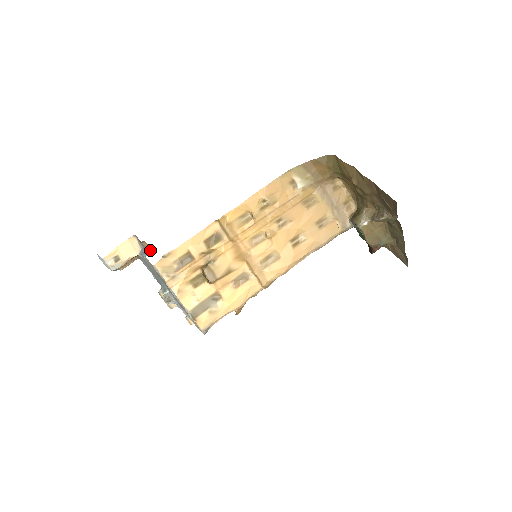
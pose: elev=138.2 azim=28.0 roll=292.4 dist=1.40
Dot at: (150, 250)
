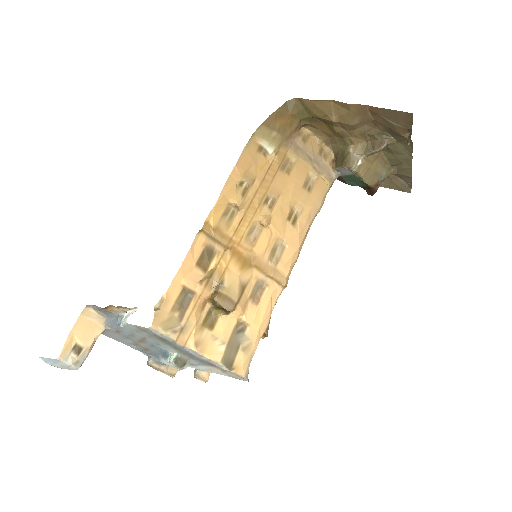
Dot at: (123, 313)
